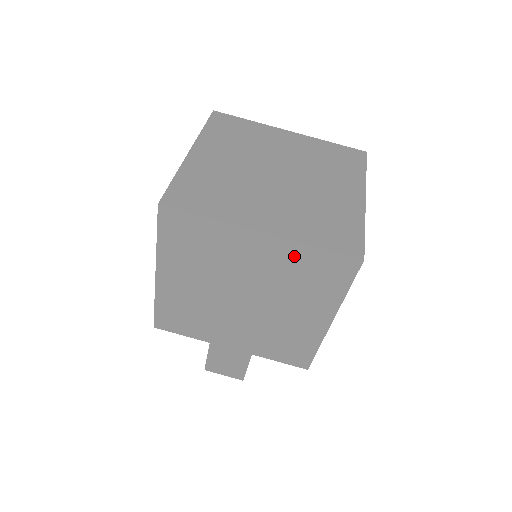
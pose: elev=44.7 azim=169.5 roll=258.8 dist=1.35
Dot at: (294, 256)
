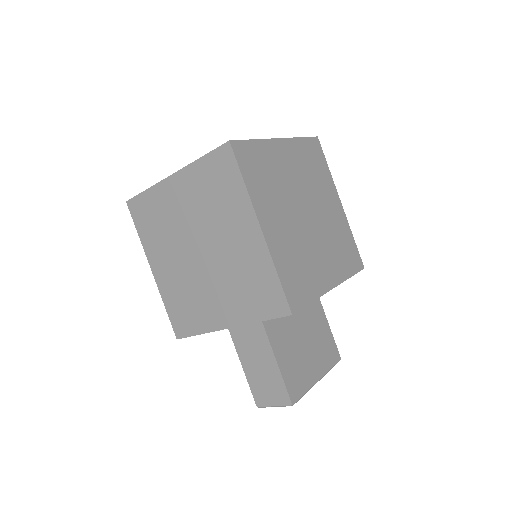
Dot at: (197, 178)
